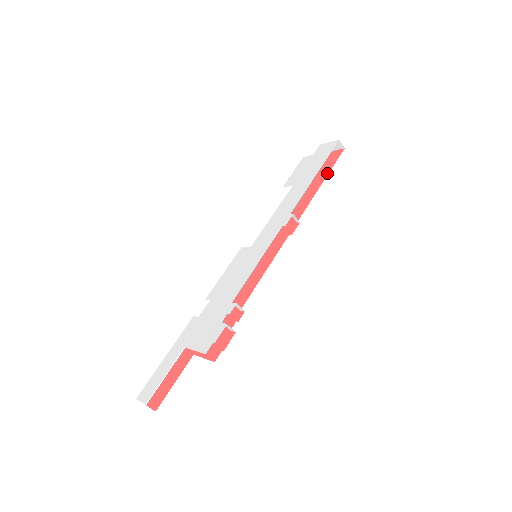
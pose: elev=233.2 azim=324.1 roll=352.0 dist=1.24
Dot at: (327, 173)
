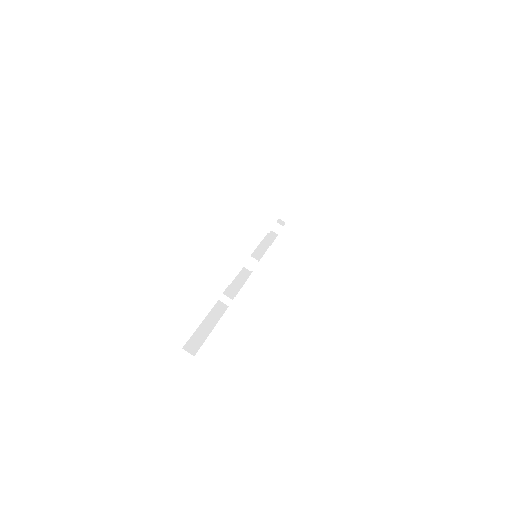
Dot at: occluded
